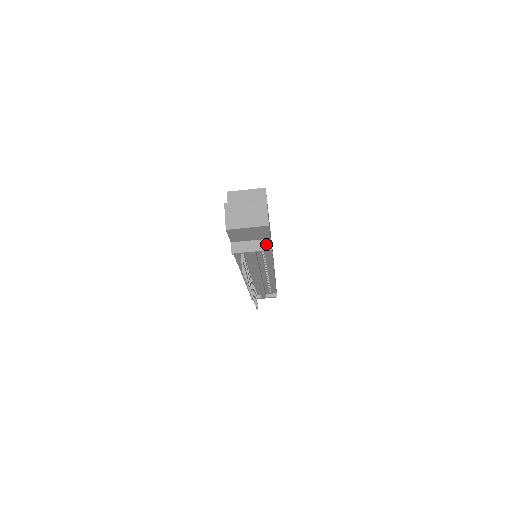
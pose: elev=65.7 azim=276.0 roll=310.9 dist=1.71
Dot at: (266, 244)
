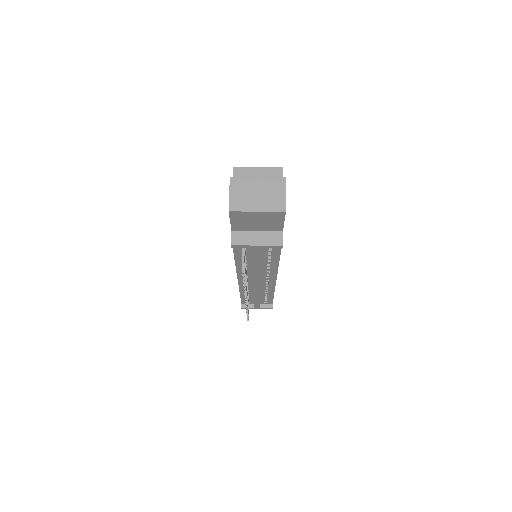
Dot at: (277, 238)
